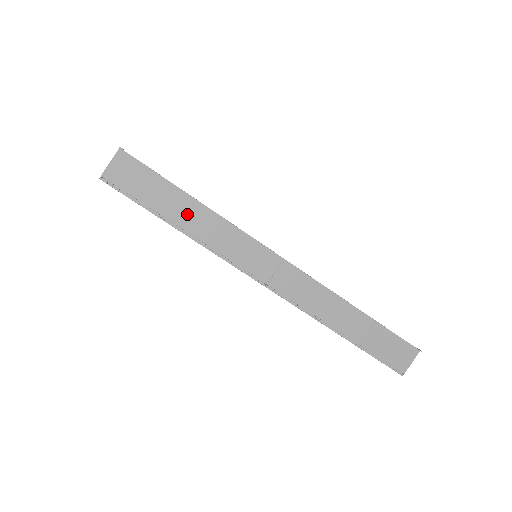
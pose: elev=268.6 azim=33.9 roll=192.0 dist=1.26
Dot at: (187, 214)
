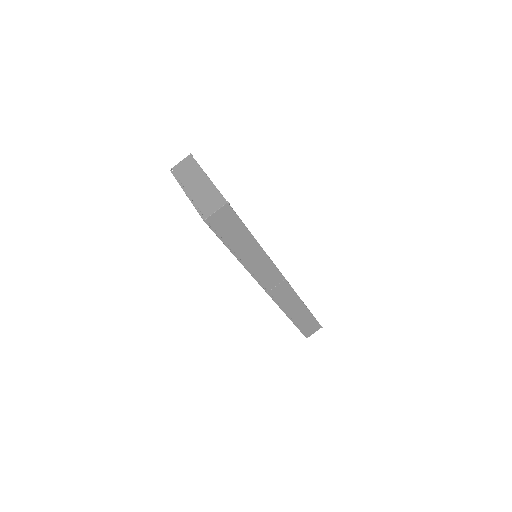
Dot at: (247, 249)
